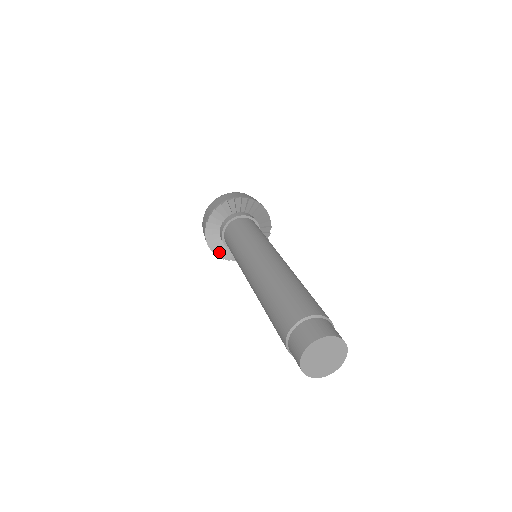
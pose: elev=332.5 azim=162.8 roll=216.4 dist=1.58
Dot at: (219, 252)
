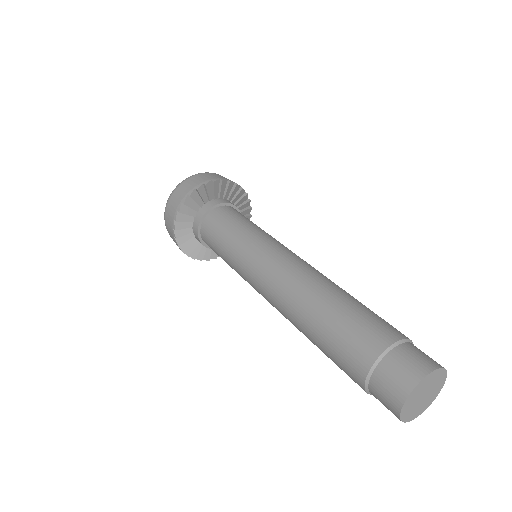
Dot at: (185, 246)
